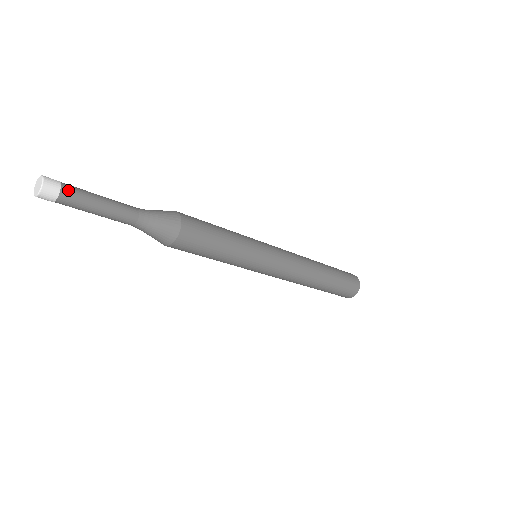
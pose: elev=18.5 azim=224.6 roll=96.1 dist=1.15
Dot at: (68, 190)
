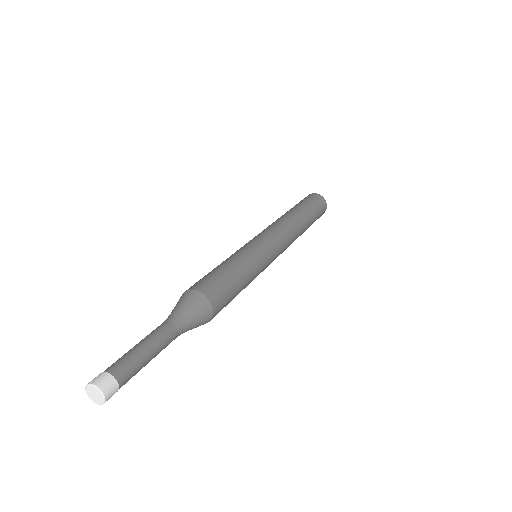
Dot at: (121, 374)
